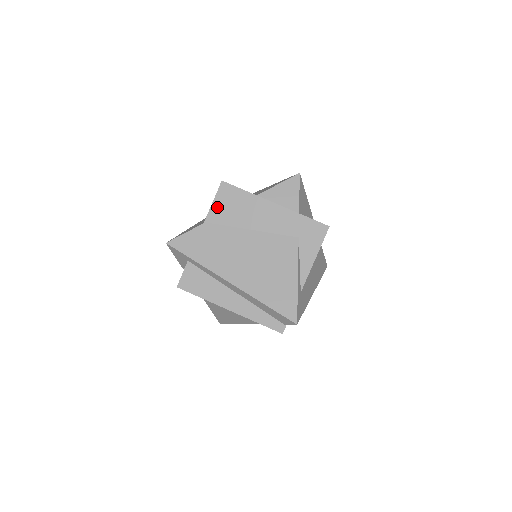
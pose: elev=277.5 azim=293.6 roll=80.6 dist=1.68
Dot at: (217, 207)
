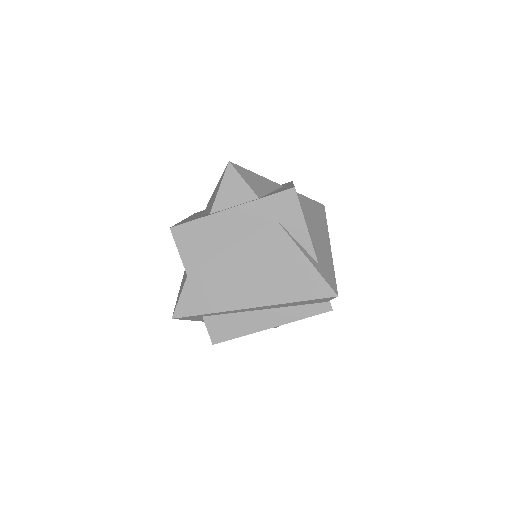
Dot at: (186, 253)
